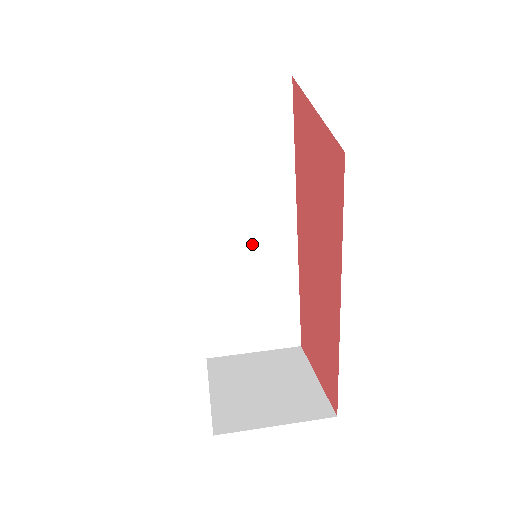
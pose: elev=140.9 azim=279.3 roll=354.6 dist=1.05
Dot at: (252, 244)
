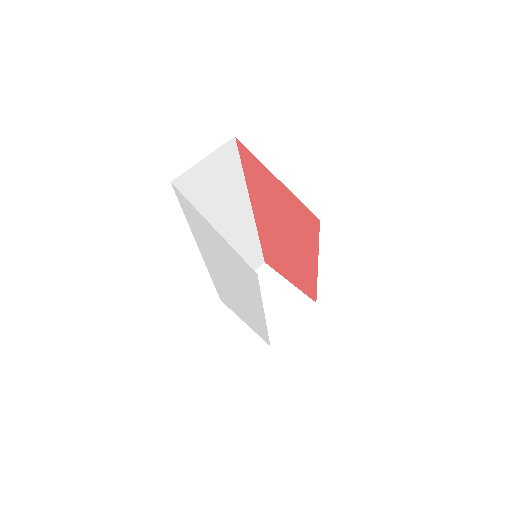
Dot at: (231, 235)
